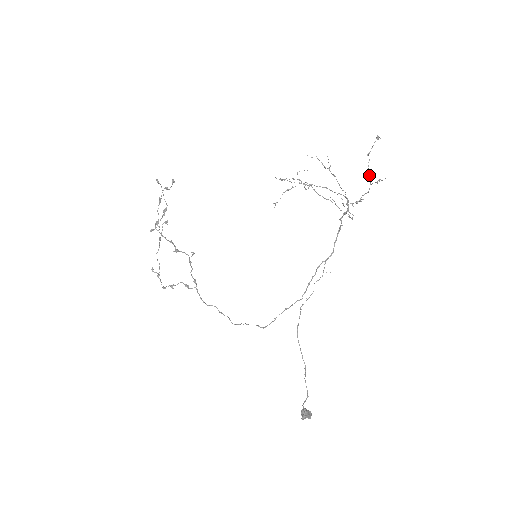
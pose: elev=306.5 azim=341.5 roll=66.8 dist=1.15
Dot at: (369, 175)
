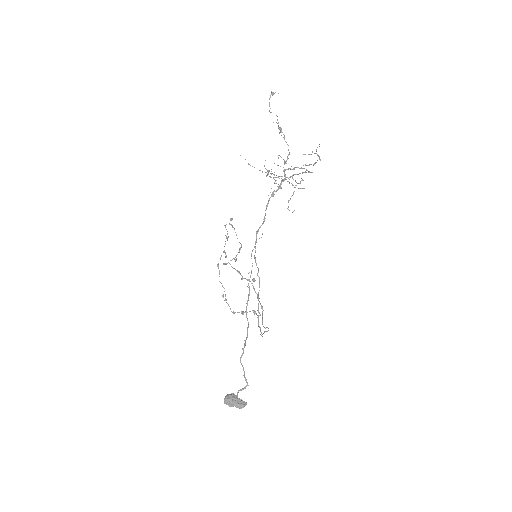
Dot at: occluded
